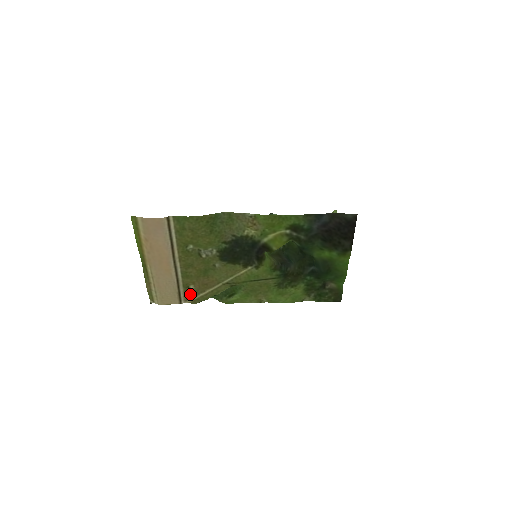
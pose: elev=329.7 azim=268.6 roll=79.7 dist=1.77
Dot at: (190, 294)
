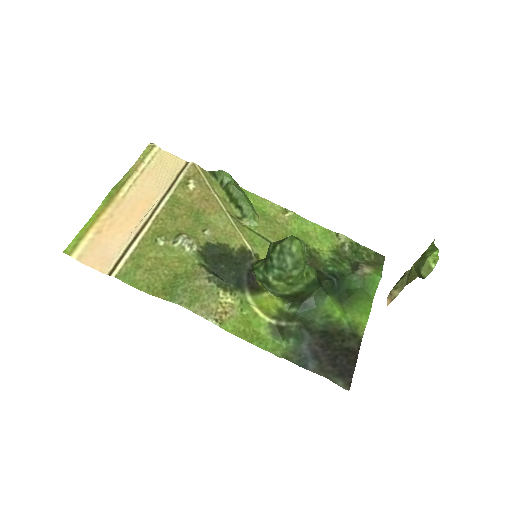
Dot at: (194, 176)
